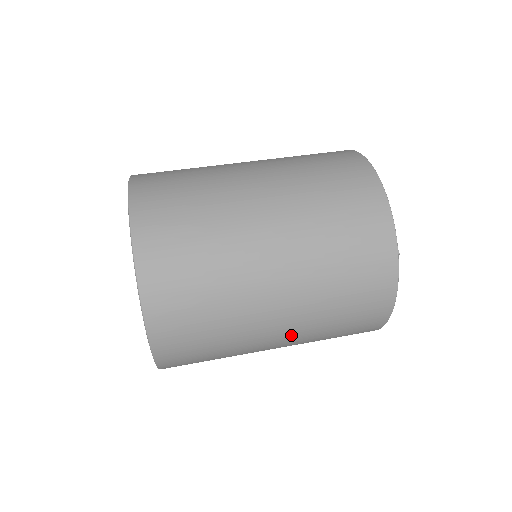
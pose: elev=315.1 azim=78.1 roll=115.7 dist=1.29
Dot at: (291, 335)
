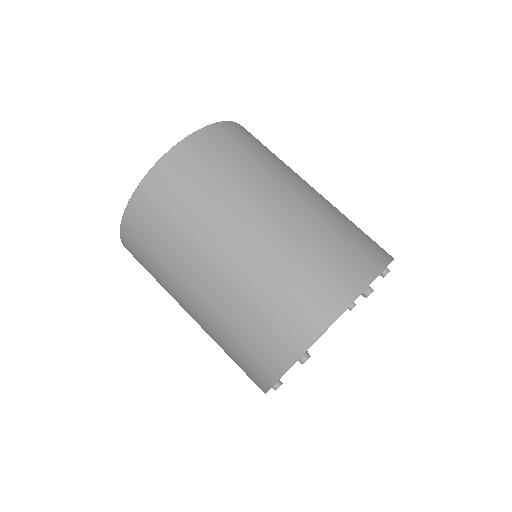
Dot at: occluded
